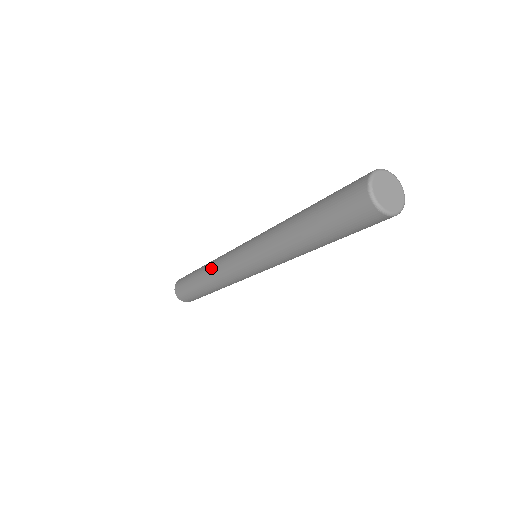
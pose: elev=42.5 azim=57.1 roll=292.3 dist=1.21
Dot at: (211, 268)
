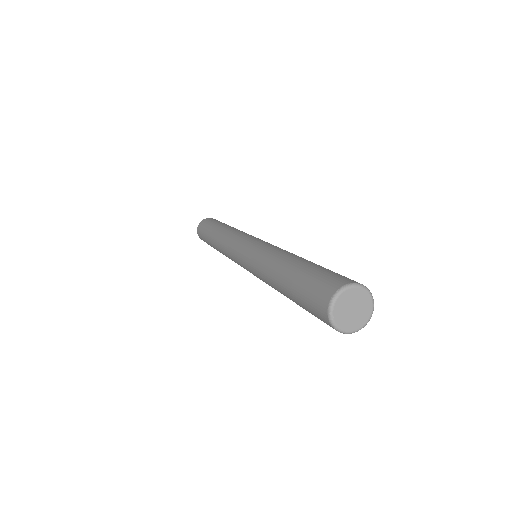
Dot at: (220, 245)
